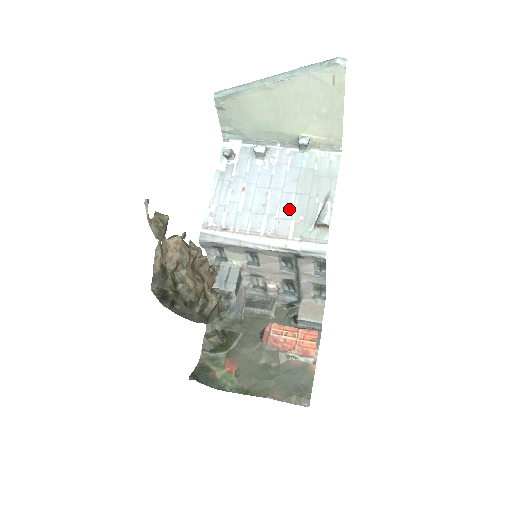
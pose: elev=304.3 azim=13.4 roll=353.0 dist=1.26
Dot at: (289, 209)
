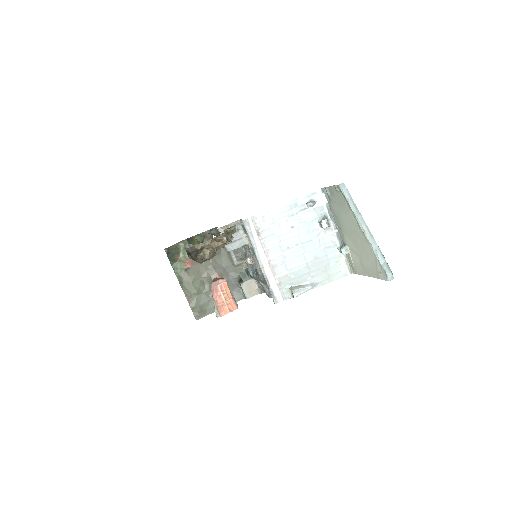
Dot at: (294, 265)
